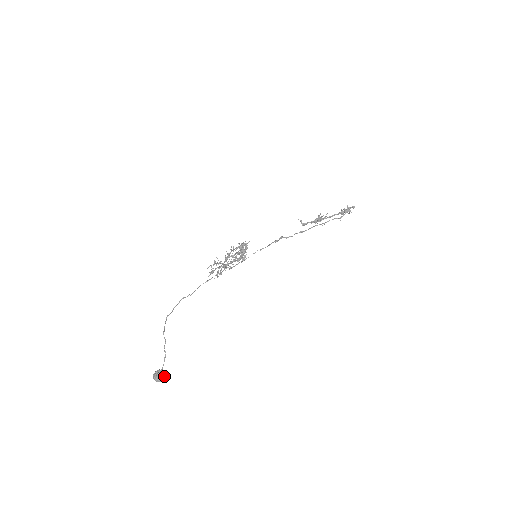
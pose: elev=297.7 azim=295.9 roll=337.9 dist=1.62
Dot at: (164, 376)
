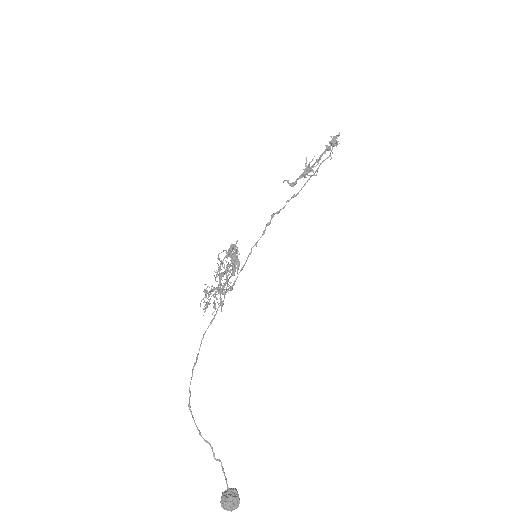
Dot at: (238, 497)
